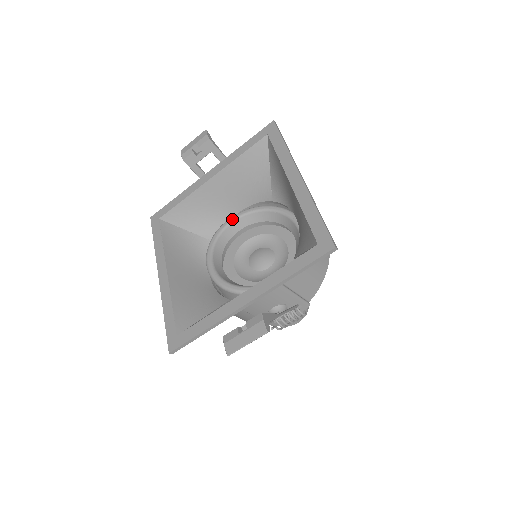
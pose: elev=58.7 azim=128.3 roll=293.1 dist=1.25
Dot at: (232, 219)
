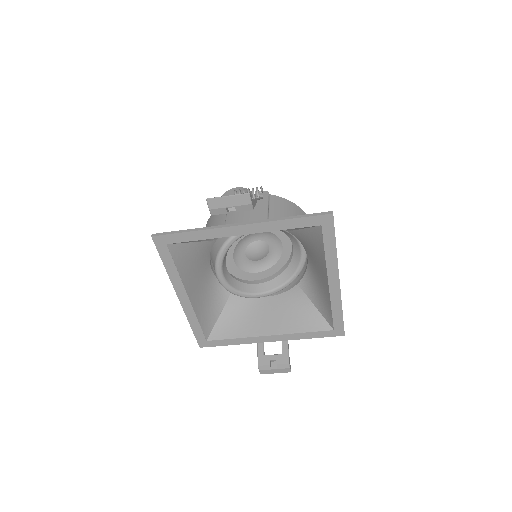
Dot at: (242, 235)
